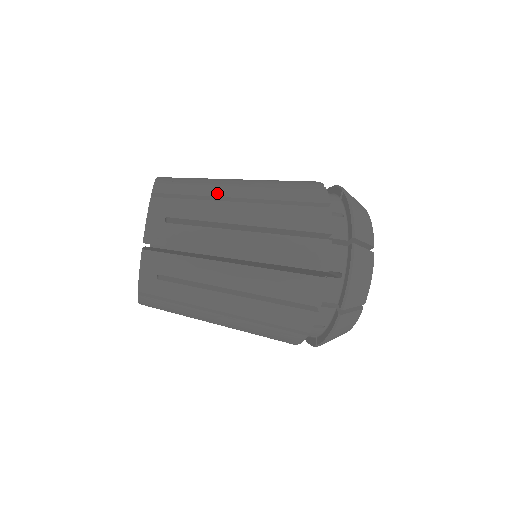
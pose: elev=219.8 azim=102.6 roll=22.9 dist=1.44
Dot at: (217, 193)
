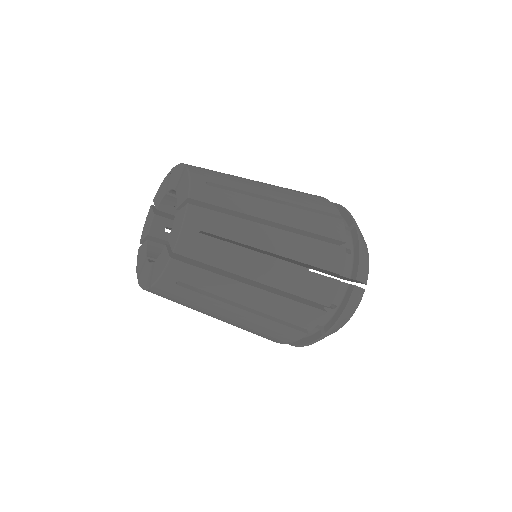
Dot at: (251, 211)
